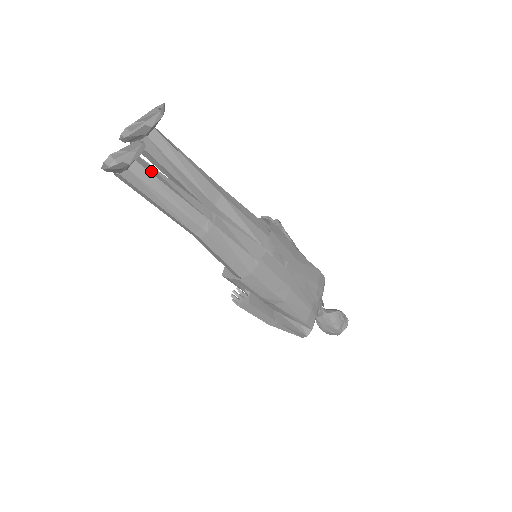
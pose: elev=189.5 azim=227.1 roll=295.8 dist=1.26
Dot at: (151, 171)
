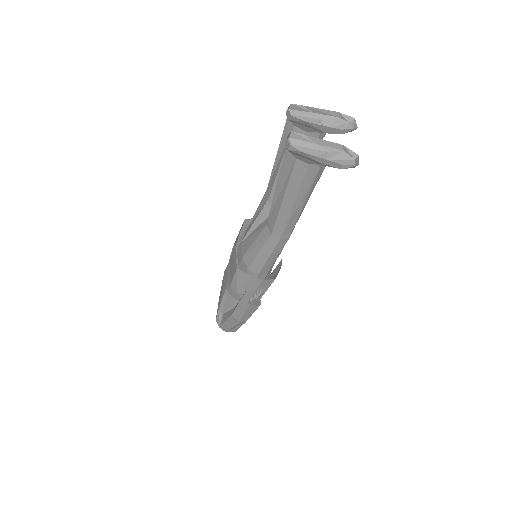
Dot at: occluded
